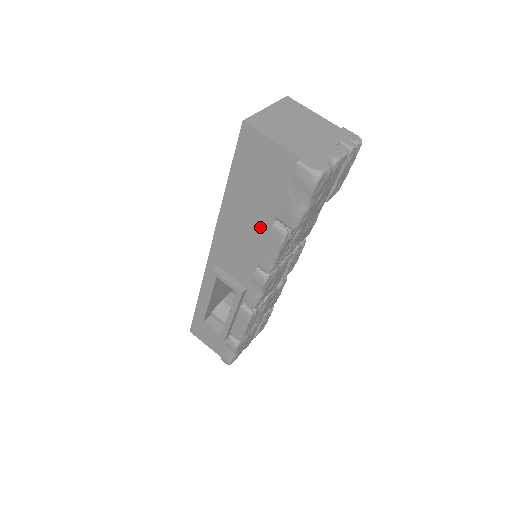
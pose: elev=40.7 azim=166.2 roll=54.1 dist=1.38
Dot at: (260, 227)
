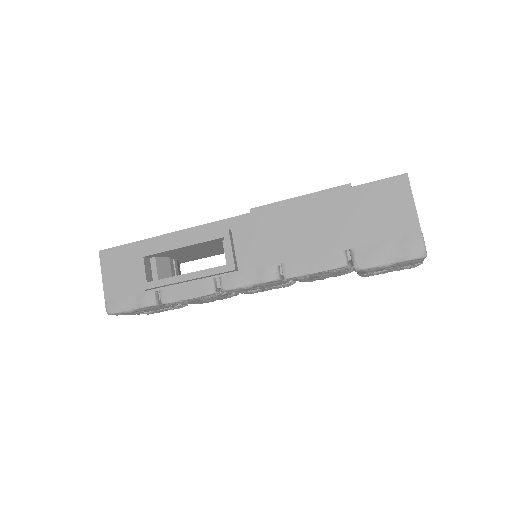
Dot at: (322, 242)
